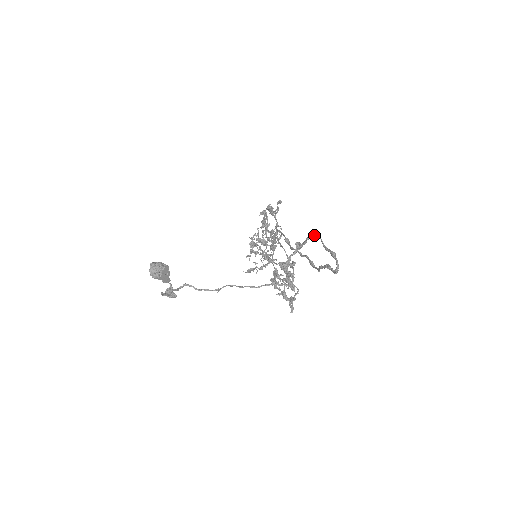
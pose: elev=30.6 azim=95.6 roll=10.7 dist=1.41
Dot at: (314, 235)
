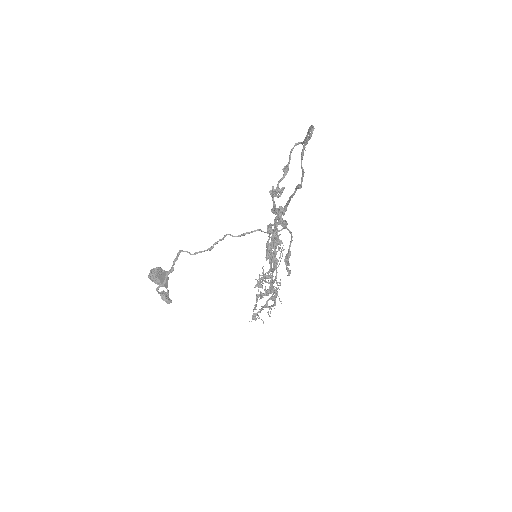
Dot at: (296, 144)
